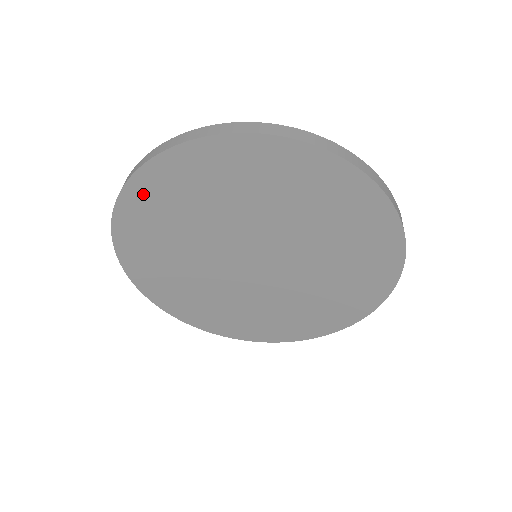
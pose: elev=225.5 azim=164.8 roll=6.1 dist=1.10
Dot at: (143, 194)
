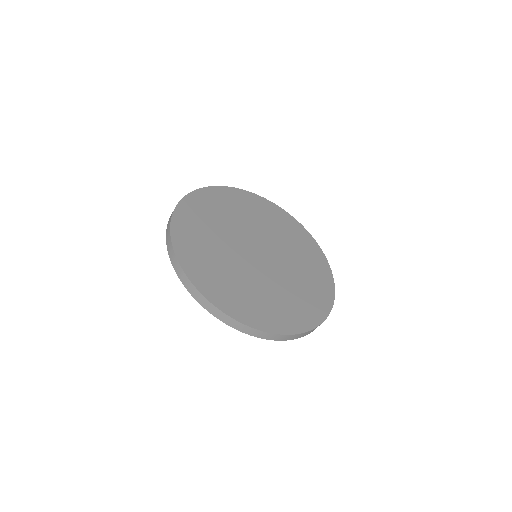
Dot at: (183, 221)
